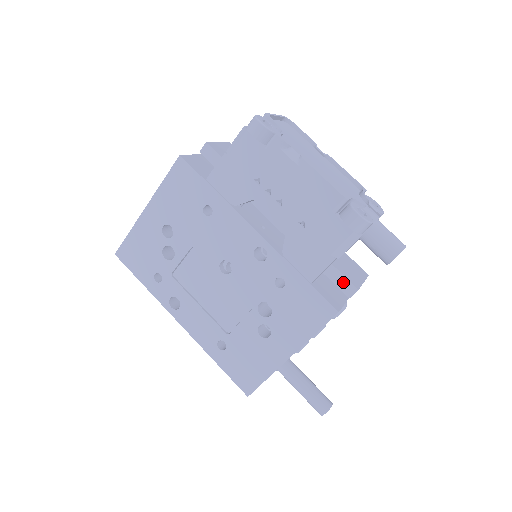
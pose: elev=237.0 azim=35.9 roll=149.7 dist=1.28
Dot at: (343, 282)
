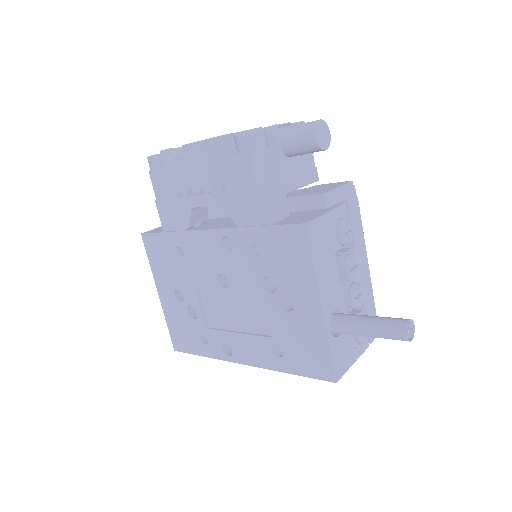
Dot at: (309, 201)
